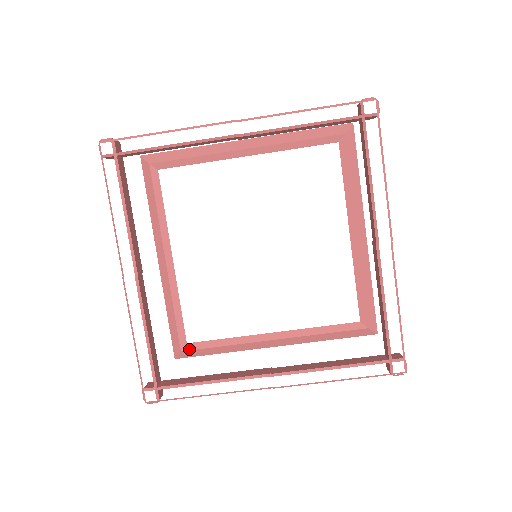
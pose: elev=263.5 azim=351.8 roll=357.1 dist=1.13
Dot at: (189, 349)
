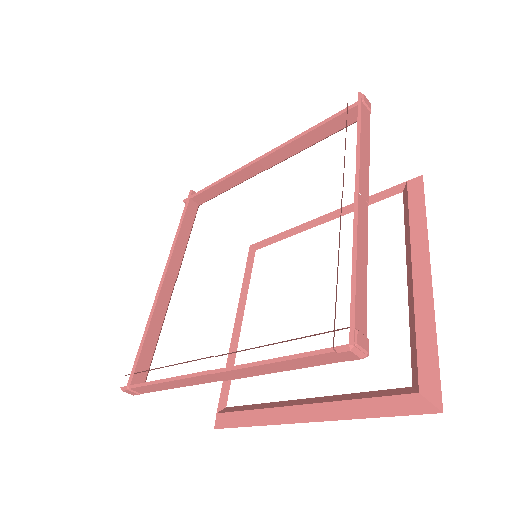
Dot at: (224, 411)
